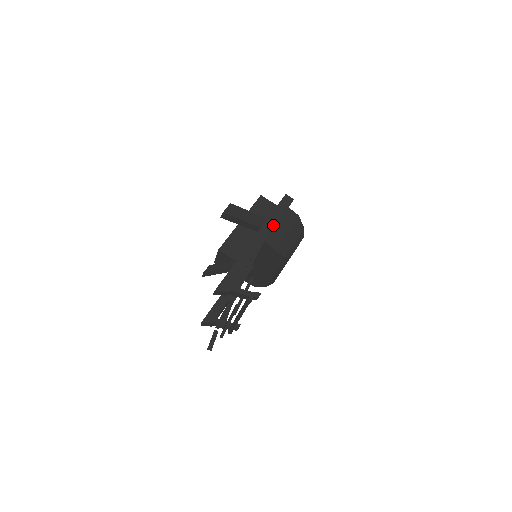
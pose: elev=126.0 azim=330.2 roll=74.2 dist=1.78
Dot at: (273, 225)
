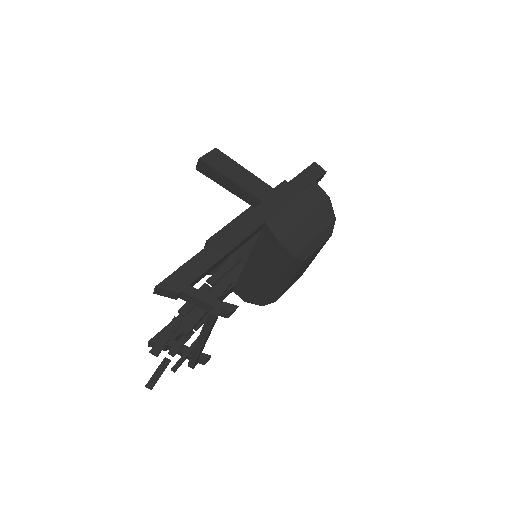
Dot at: (284, 202)
